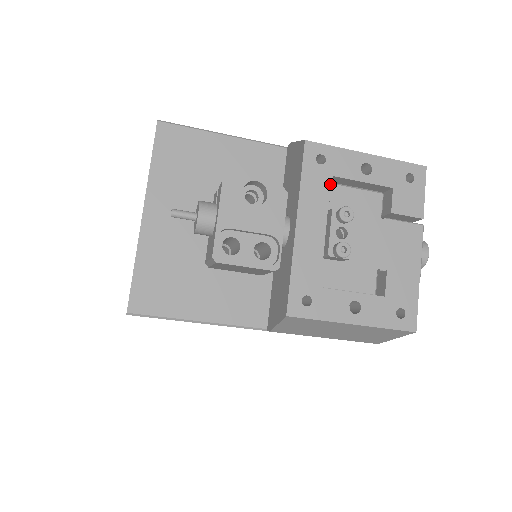
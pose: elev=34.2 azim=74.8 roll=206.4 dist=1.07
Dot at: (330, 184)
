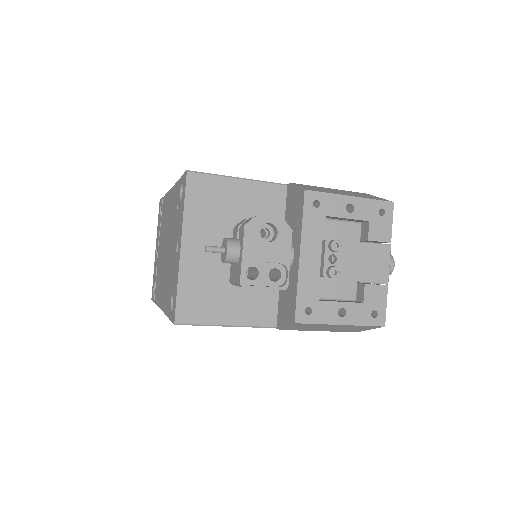
Dot at: (324, 222)
